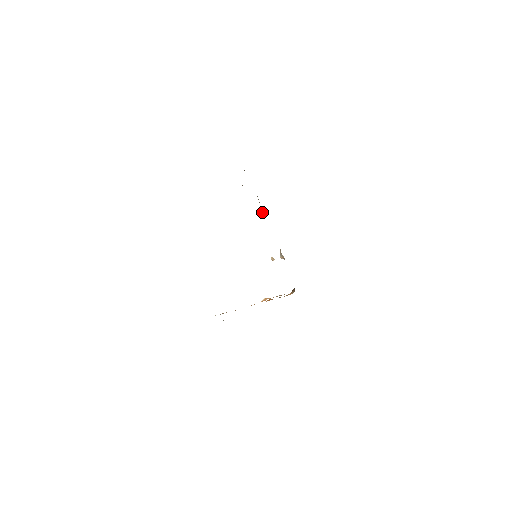
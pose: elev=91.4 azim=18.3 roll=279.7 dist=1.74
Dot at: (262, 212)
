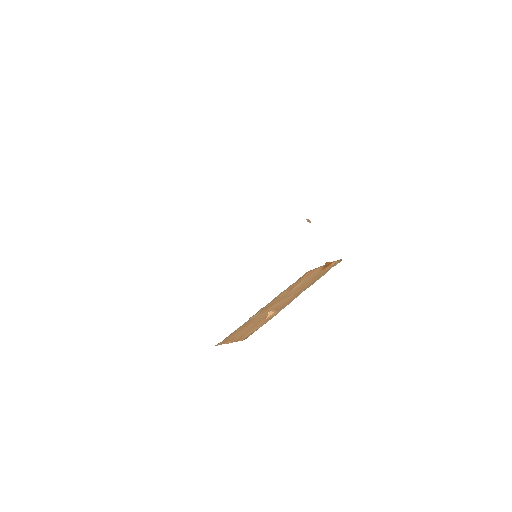
Dot at: occluded
